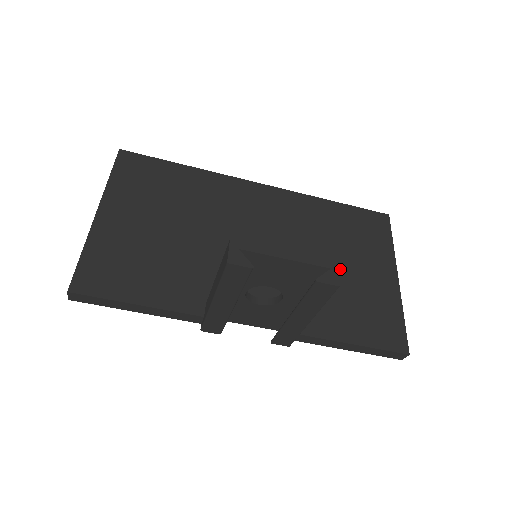
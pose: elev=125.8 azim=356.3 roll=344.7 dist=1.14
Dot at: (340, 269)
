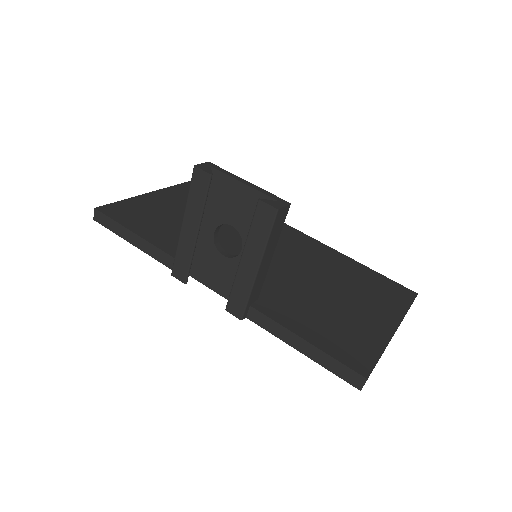
Dot at: (333, 296)
